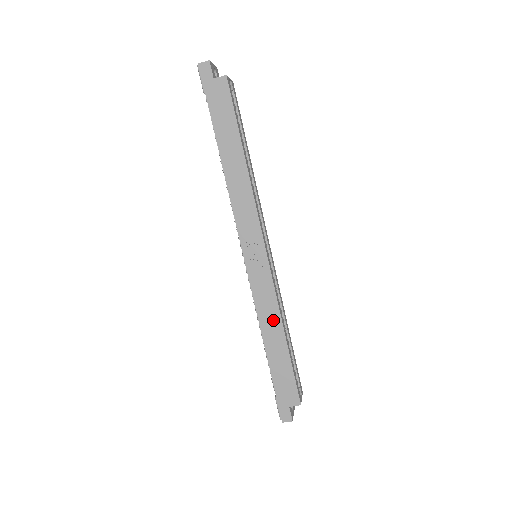
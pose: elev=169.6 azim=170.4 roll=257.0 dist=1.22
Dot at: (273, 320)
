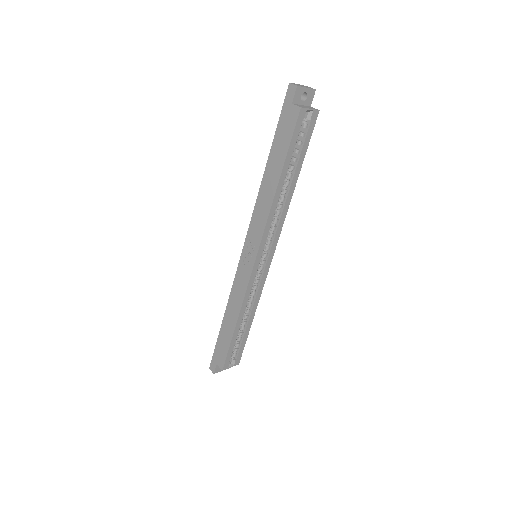
Dot at: (236, 307)
